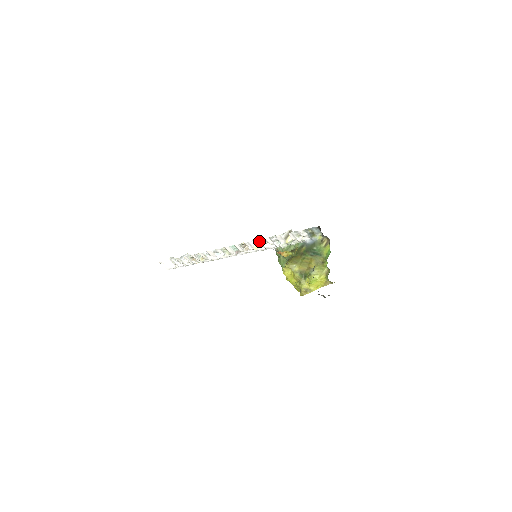
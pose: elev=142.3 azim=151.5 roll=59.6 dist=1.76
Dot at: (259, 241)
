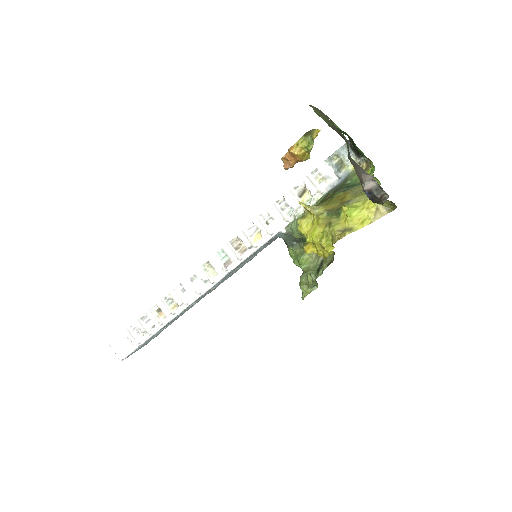
Dot at: (259, 220)
